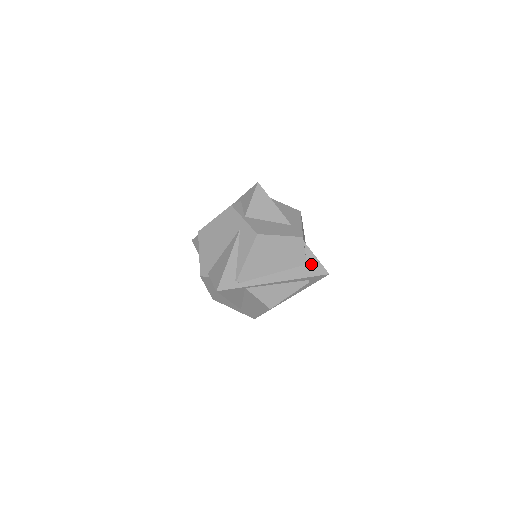
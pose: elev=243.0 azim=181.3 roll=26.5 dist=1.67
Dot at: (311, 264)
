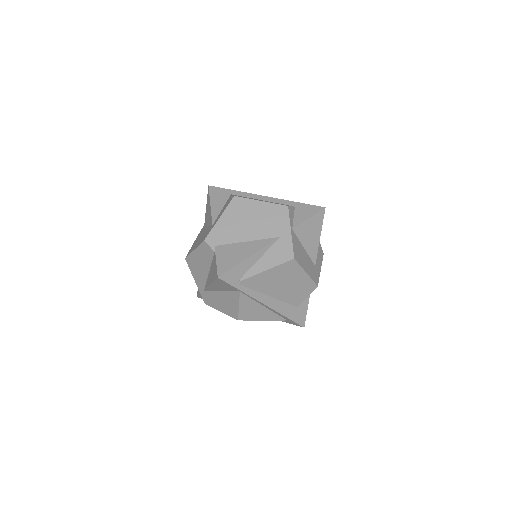
Dot at: (300, 309)
